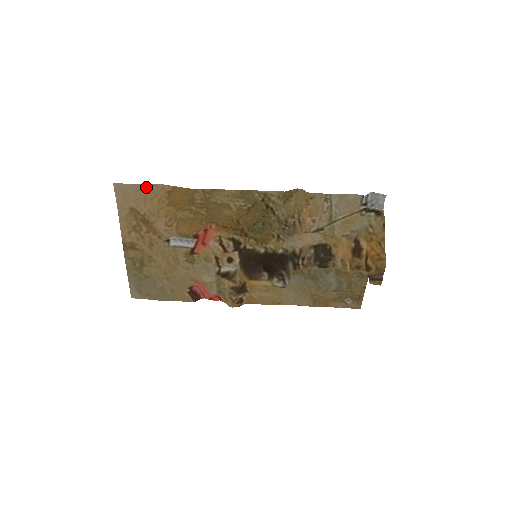
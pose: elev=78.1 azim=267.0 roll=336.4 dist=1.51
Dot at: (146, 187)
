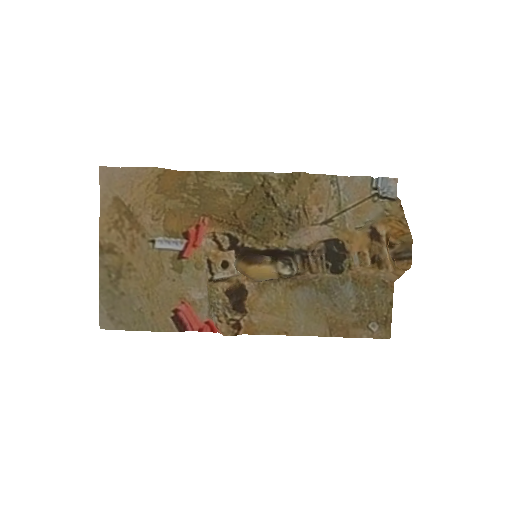
Dot at: (135, 171)
